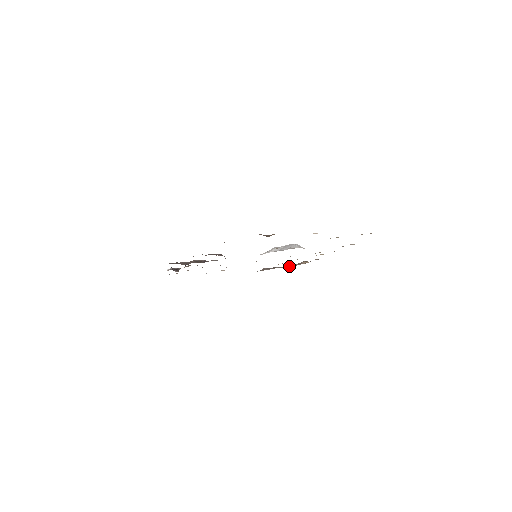
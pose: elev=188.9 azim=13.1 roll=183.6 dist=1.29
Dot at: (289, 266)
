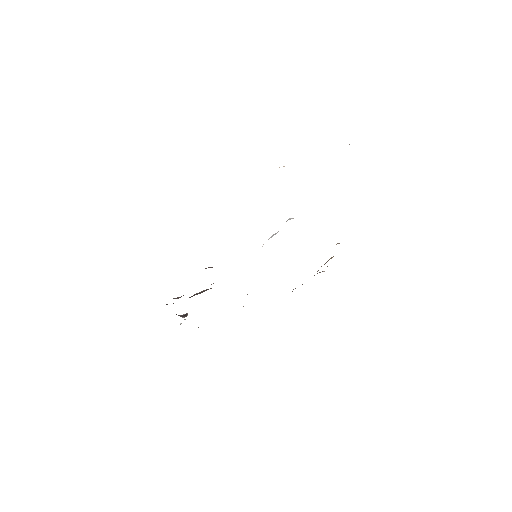
Dot at: occluded
